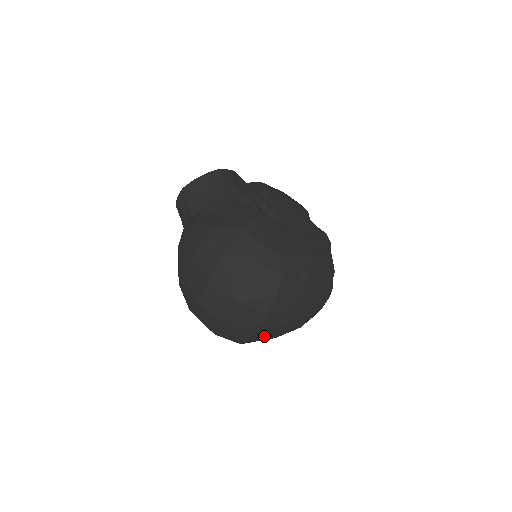
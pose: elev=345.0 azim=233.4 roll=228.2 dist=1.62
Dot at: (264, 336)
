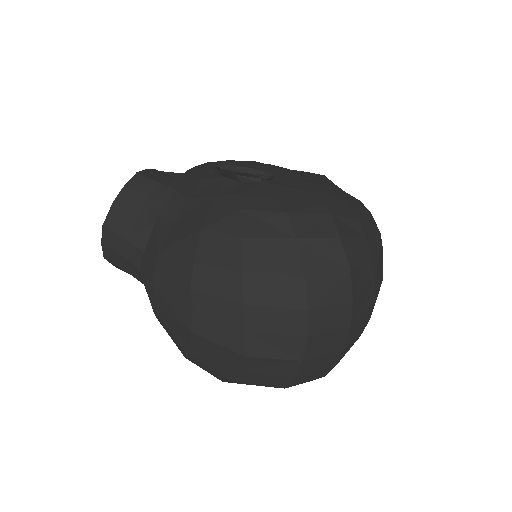
Dot at: (351, 343)
